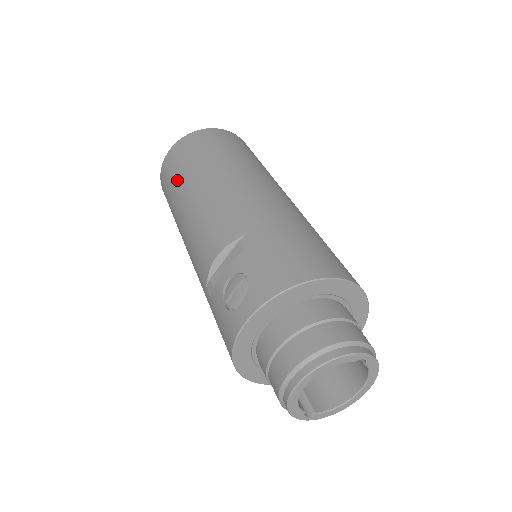
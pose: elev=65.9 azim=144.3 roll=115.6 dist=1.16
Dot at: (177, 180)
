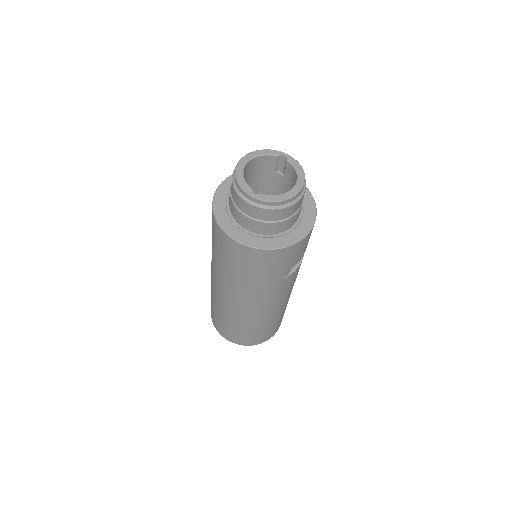
Dot at: occluded
